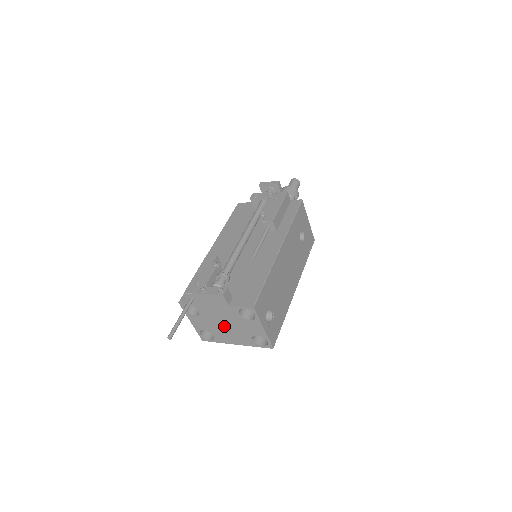
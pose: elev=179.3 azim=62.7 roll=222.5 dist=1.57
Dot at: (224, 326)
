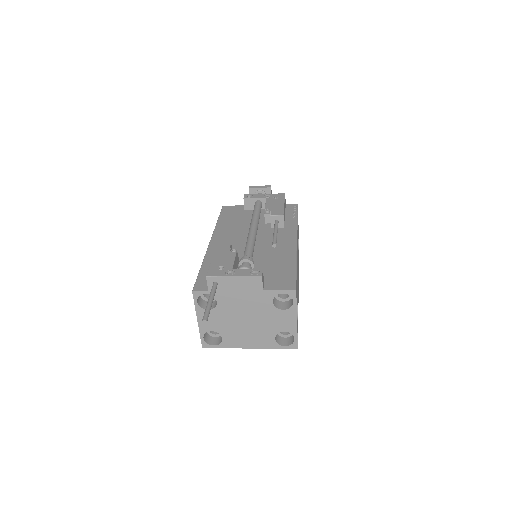
Dot at: (244, 322)
